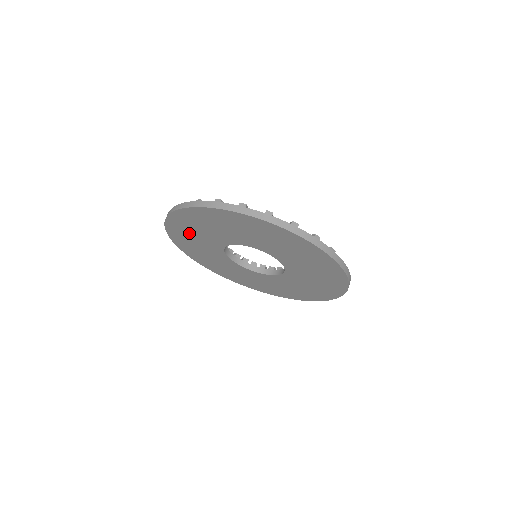
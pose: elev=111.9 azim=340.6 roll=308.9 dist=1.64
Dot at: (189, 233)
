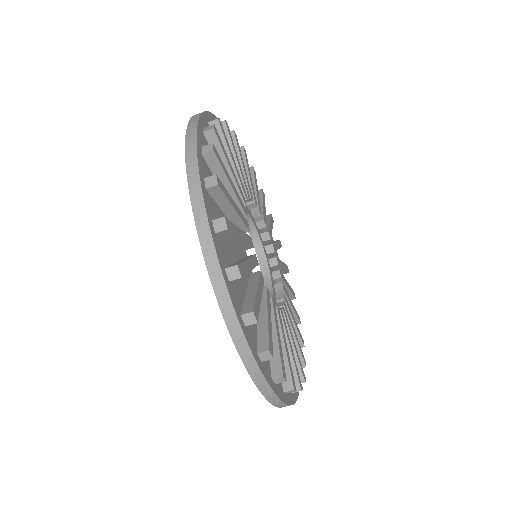
Dot at: occluded
